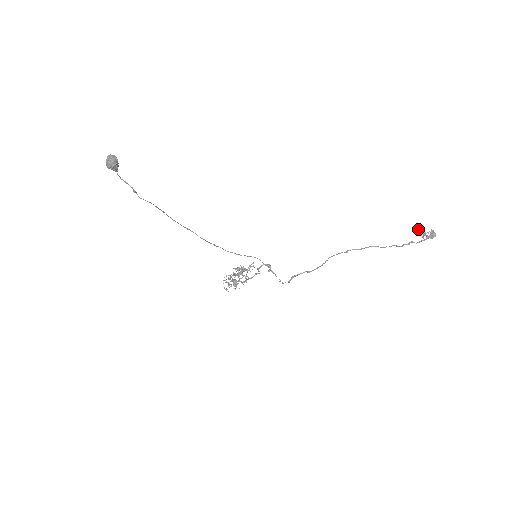
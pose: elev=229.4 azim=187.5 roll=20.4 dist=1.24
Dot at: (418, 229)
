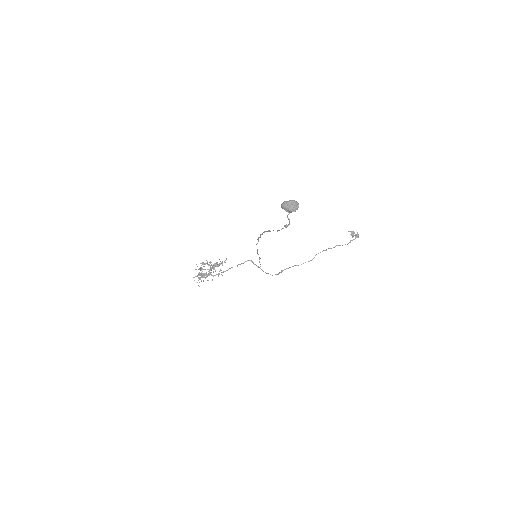
Dot at: (352, 232)
